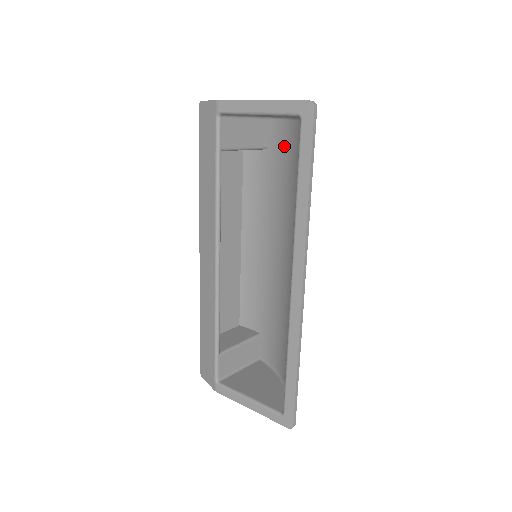
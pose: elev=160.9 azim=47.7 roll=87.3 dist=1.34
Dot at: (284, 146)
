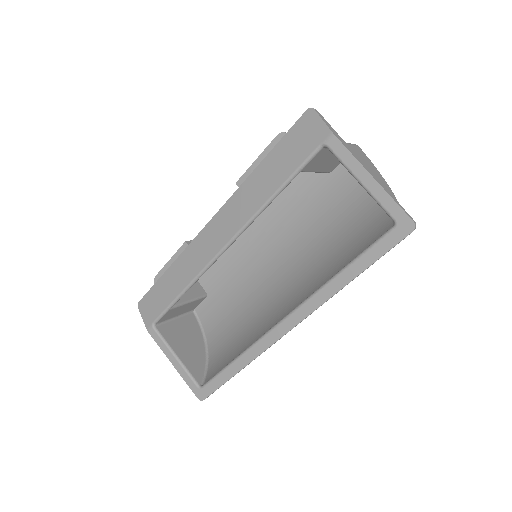
Dot at: (347, 190)
